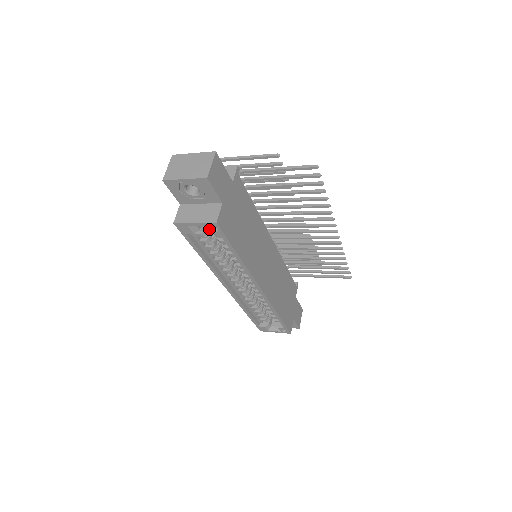
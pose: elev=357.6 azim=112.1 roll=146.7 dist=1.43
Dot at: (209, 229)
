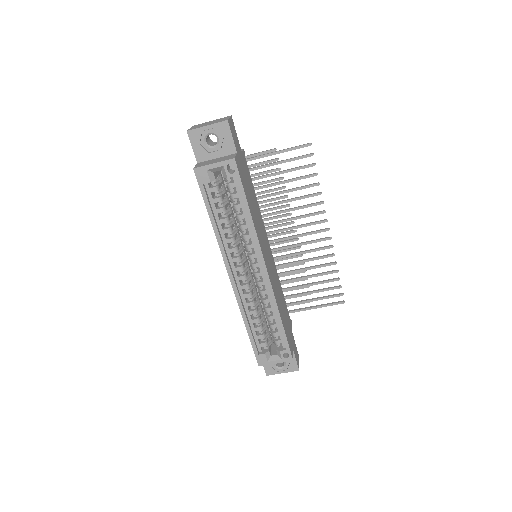
Dot at: (226, 170)
